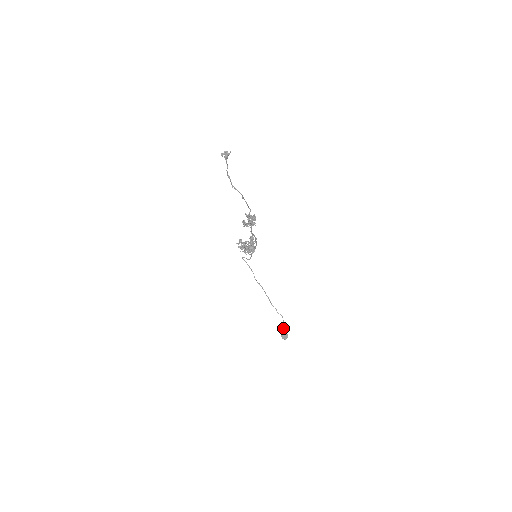
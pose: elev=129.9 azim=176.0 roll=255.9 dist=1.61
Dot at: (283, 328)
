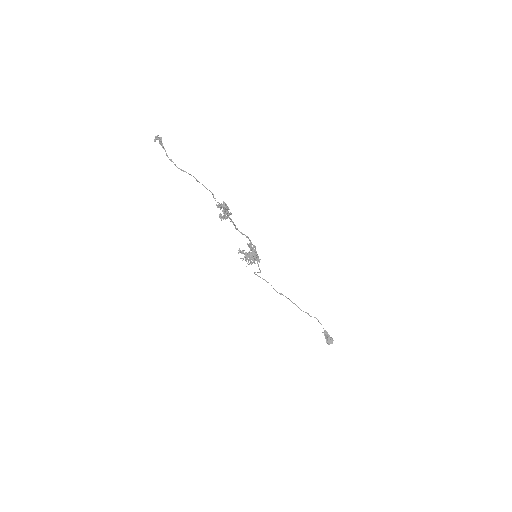
Dot at: (324, 332)
